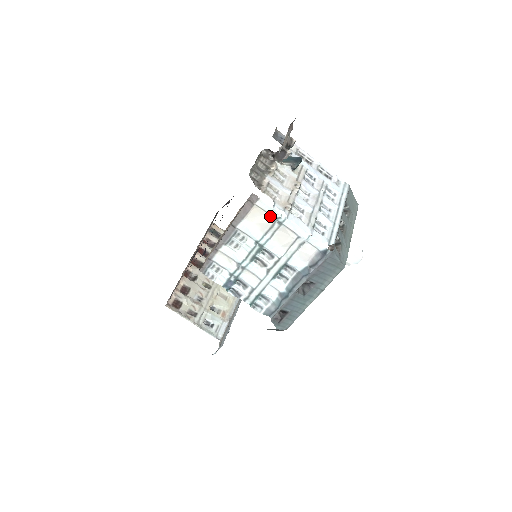
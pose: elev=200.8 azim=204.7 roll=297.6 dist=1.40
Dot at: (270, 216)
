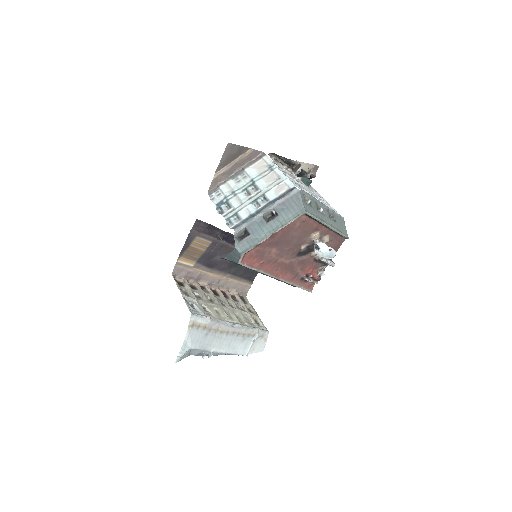
Dot at: (268, 166)
